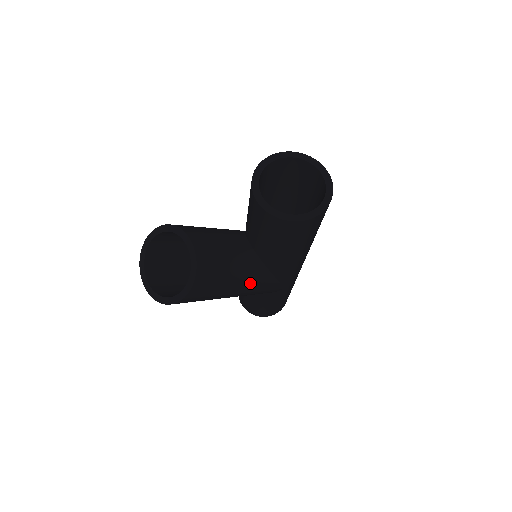
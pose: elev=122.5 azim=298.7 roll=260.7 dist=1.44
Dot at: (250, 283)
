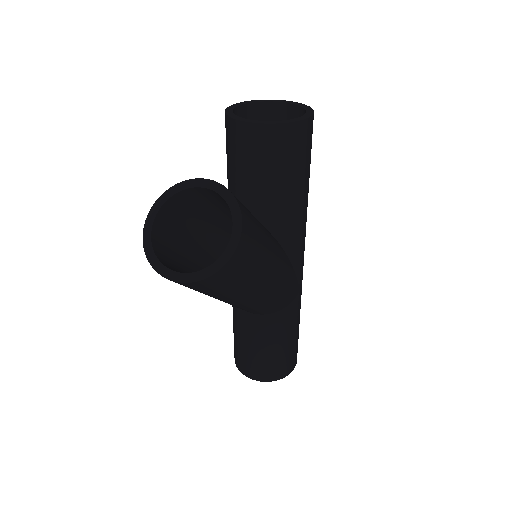
Dot at: (278, 256)
